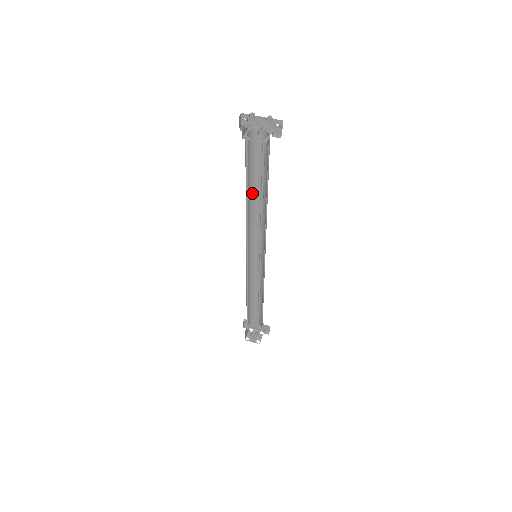
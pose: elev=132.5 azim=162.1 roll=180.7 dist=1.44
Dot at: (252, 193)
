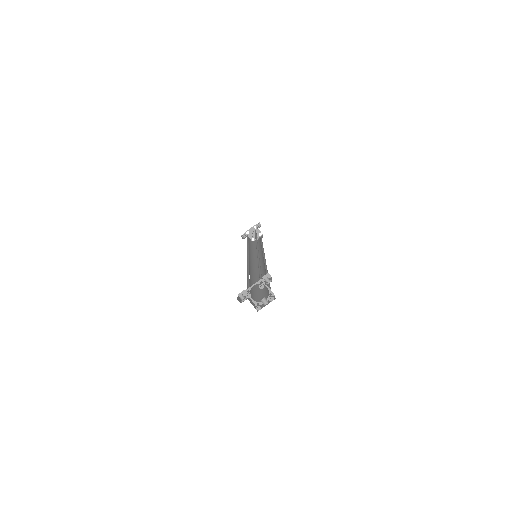
Dot at: occluded
